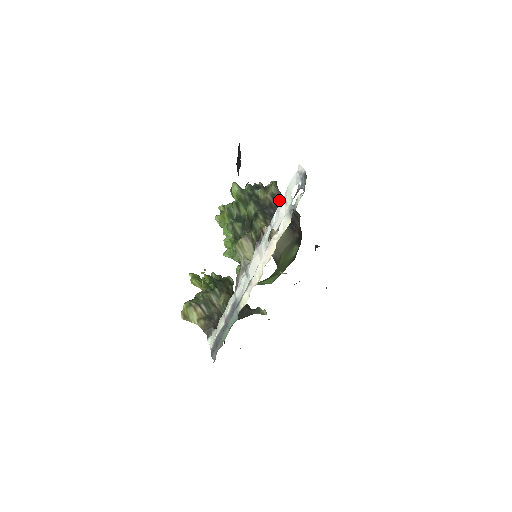
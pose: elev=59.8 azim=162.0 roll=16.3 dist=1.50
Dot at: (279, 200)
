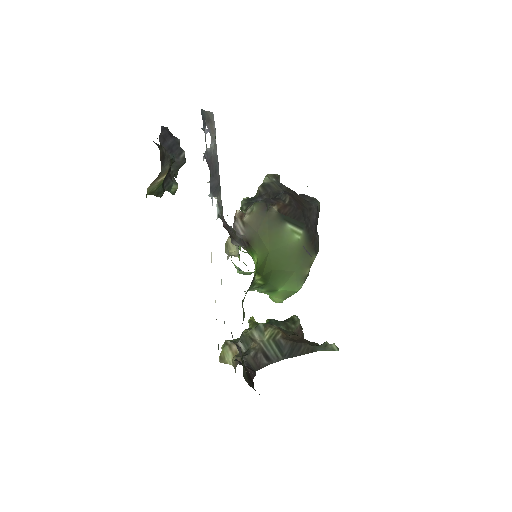
Dot at: (270, 187)
